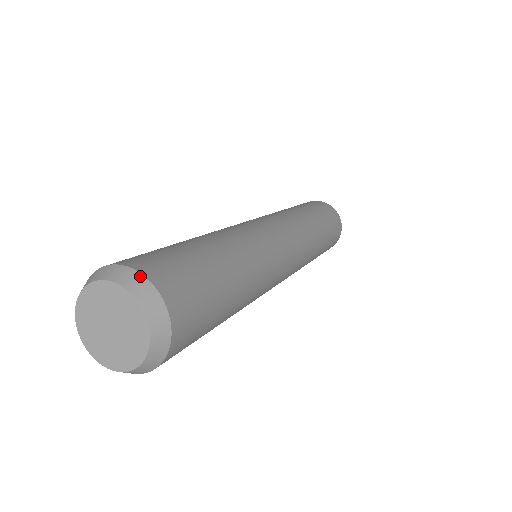
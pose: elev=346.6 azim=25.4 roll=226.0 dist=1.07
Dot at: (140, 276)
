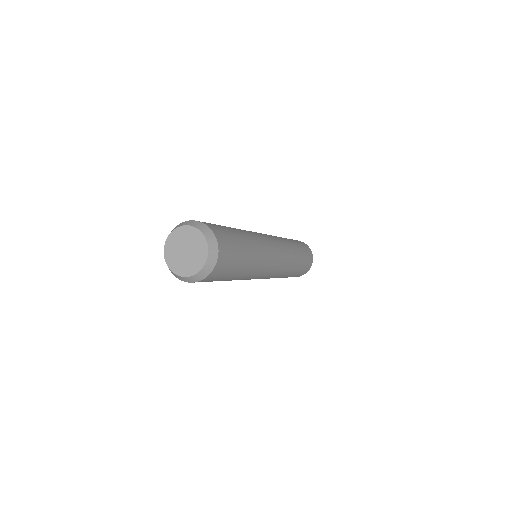
Dot at: (217, 246)
